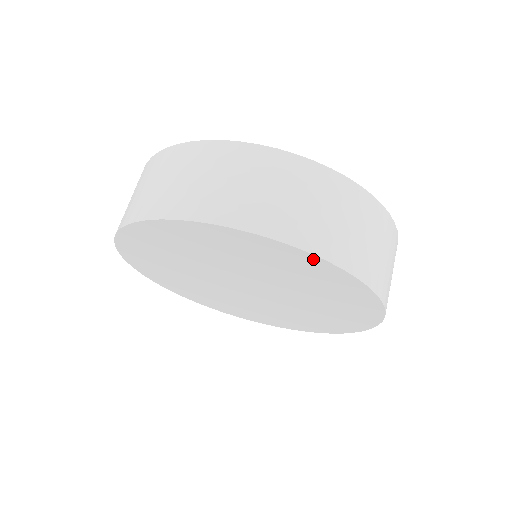
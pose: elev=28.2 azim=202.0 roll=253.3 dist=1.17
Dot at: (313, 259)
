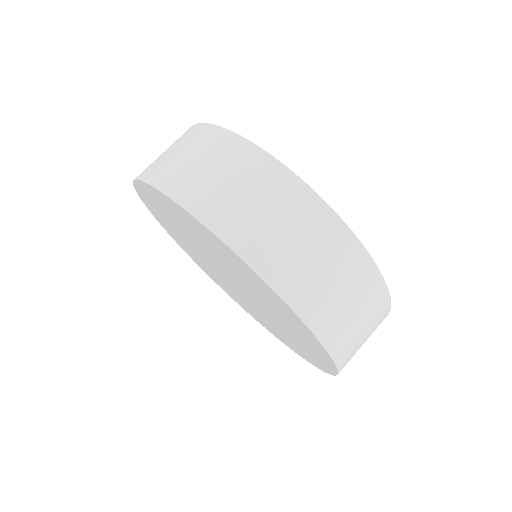
Dot at: (325, 353)
